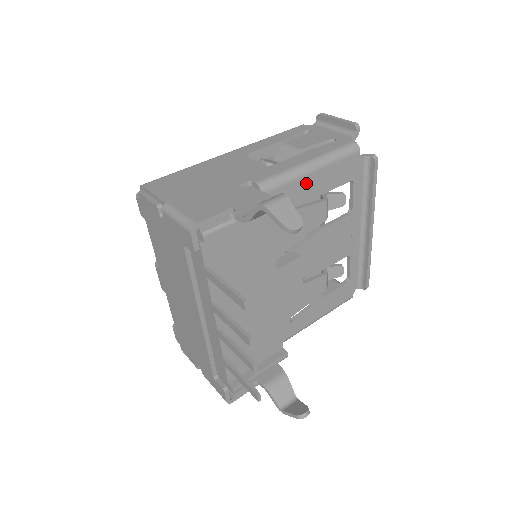
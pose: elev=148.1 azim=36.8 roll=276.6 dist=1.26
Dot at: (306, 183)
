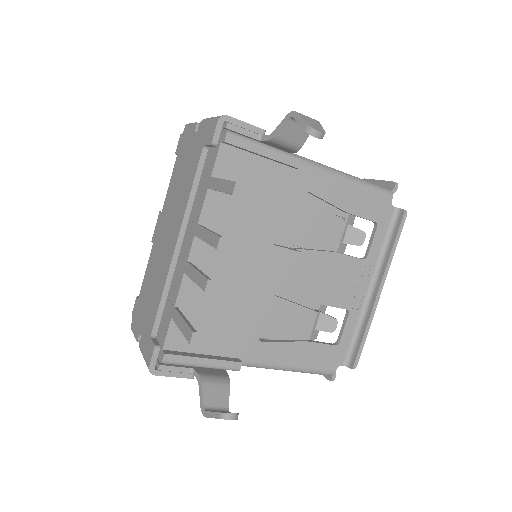
Dot at: (334, 186)
